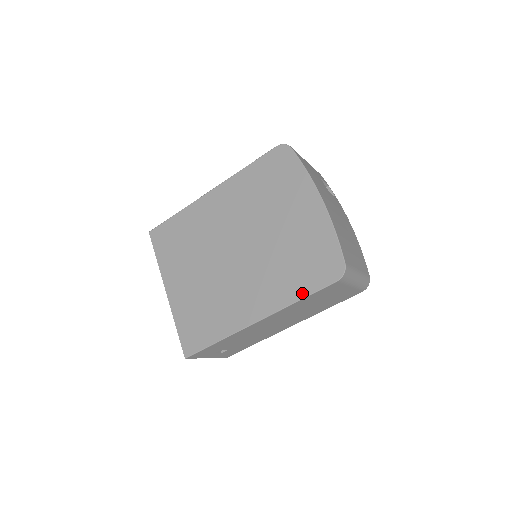
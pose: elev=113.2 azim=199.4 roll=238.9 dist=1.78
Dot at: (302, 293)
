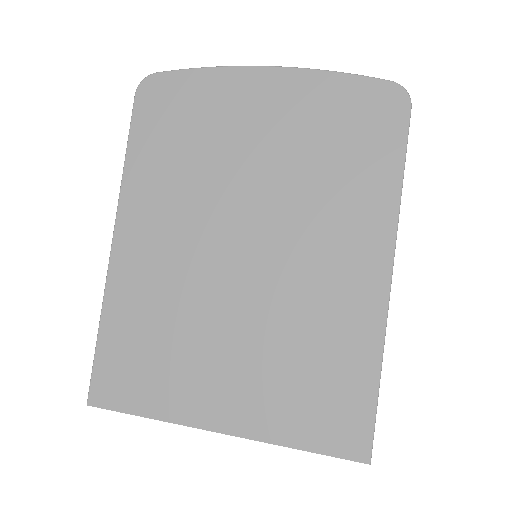
Dot at: (394, 171)
